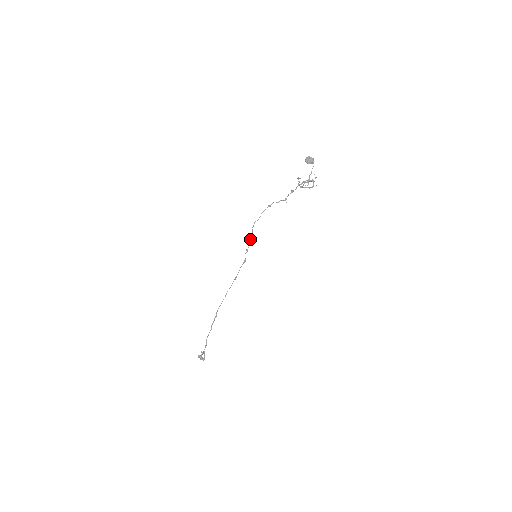
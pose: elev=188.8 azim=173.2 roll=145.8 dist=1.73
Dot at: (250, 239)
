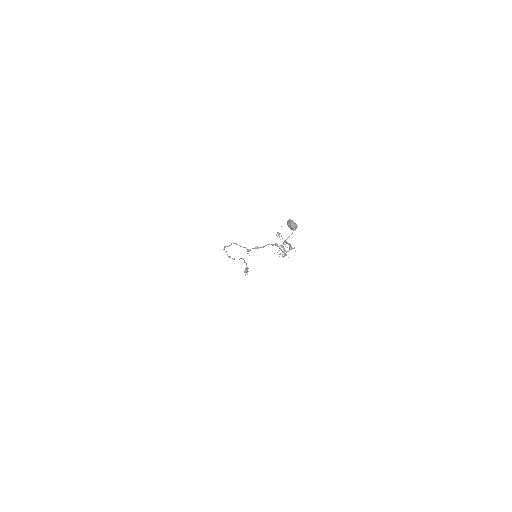
Dot at: occluded
